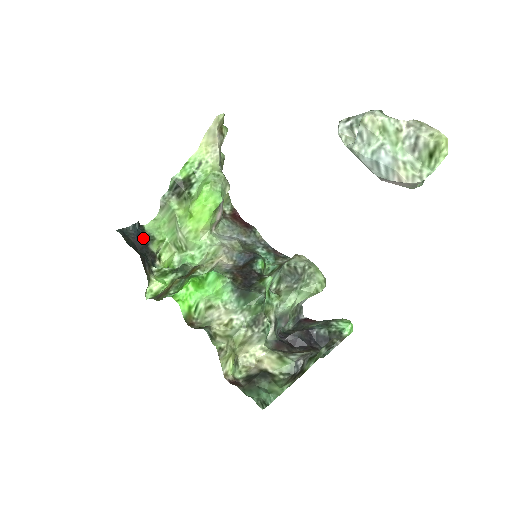
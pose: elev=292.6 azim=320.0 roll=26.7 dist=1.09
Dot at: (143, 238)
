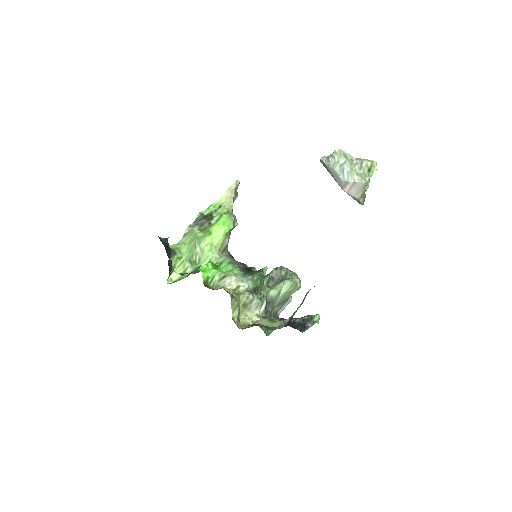
Dot at: (169, 249)
